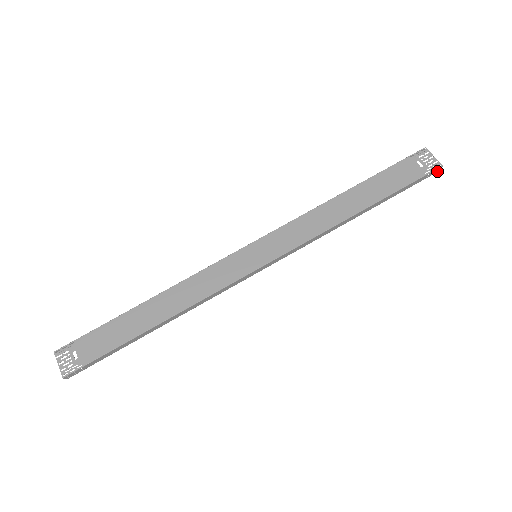
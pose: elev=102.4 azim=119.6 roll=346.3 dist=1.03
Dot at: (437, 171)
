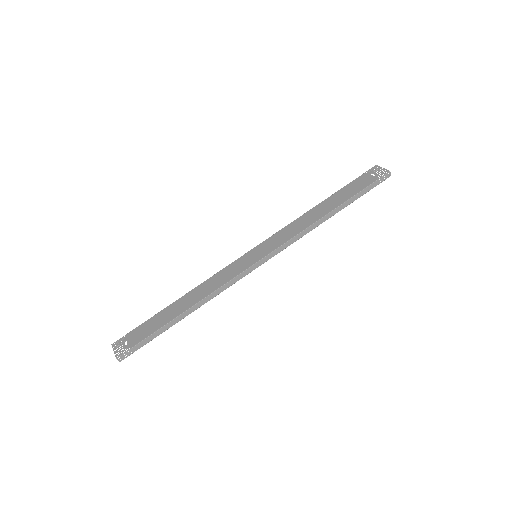
Dot at: (388, 177)
